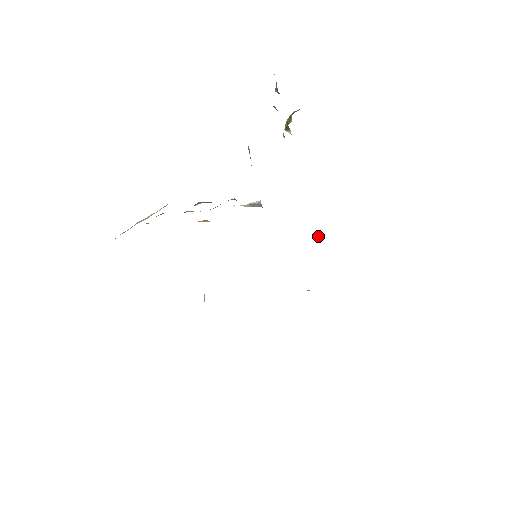
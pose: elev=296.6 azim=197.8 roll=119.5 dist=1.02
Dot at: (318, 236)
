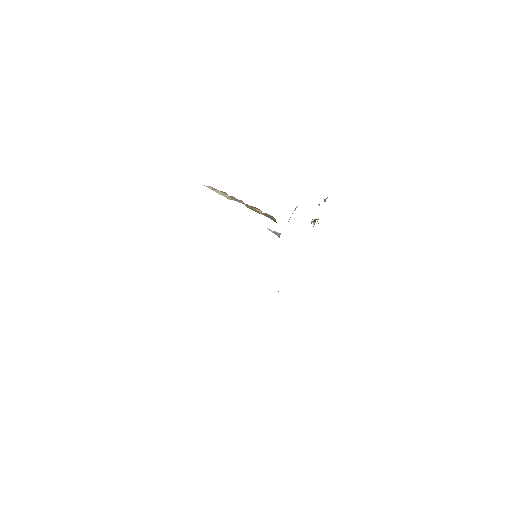
Dot at: occluded
